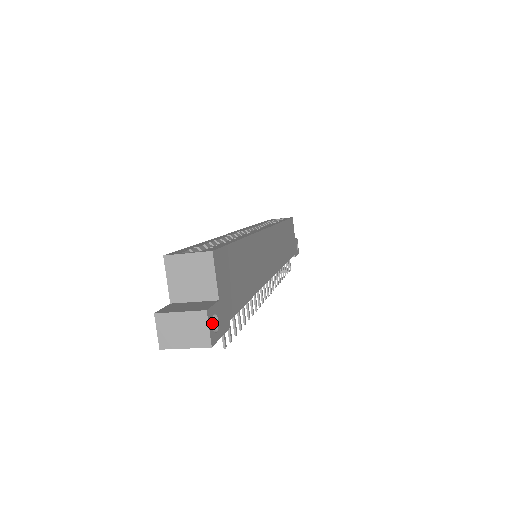
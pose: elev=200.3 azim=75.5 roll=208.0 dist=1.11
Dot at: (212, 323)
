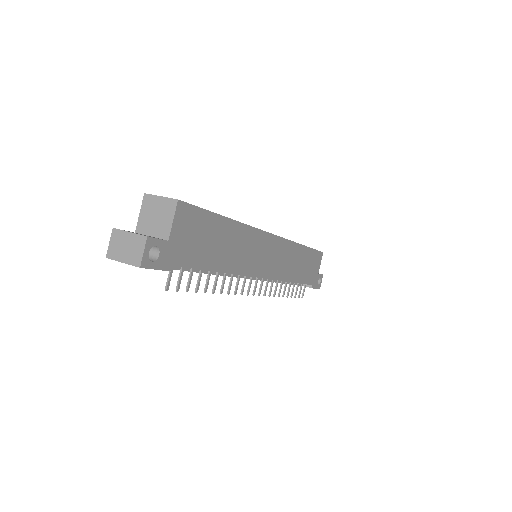
Dot at: (154, 255)
